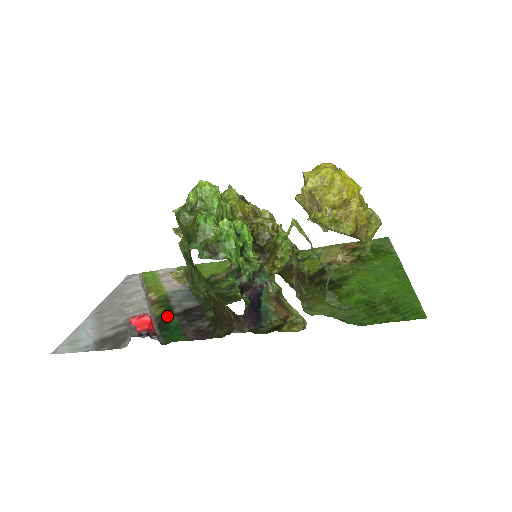
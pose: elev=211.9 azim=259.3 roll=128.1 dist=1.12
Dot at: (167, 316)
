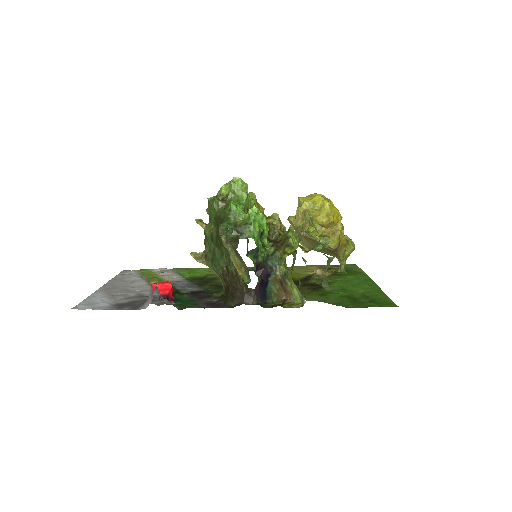
Dot at: occluded
